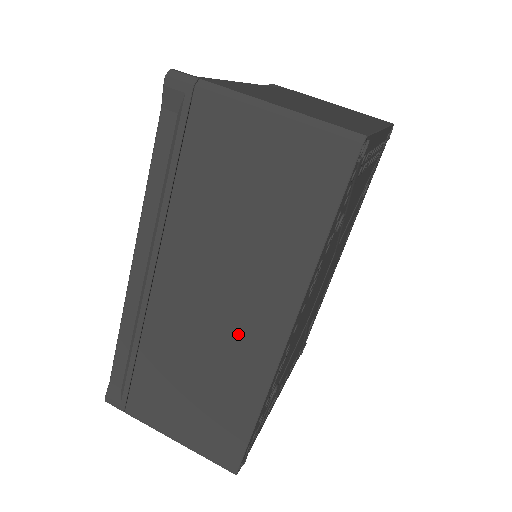
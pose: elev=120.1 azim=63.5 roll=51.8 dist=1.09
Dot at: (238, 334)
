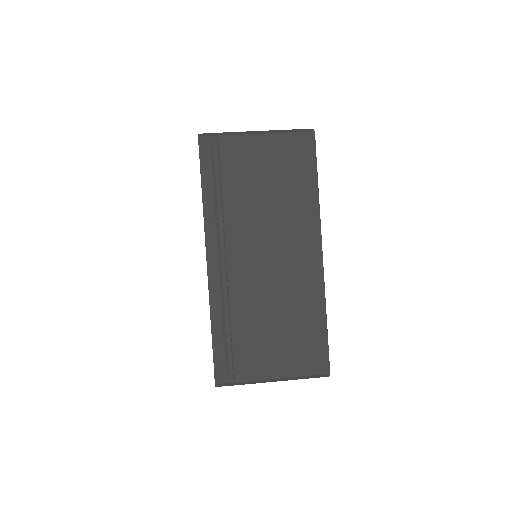
Dot at: (293, 267)
